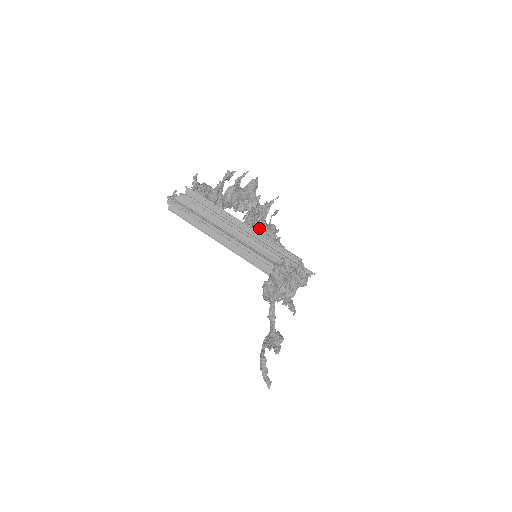
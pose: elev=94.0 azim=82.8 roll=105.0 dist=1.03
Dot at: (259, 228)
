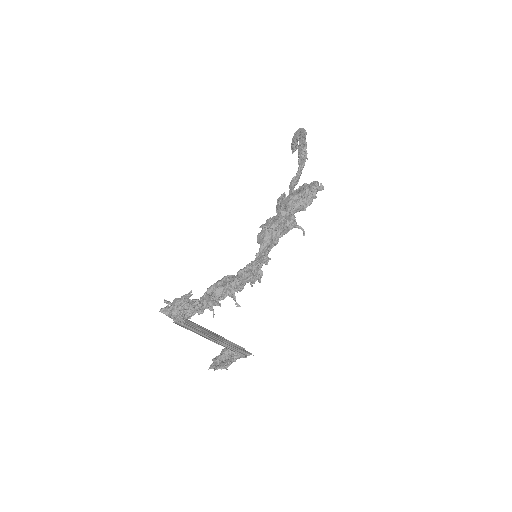
Dot at: occluded
